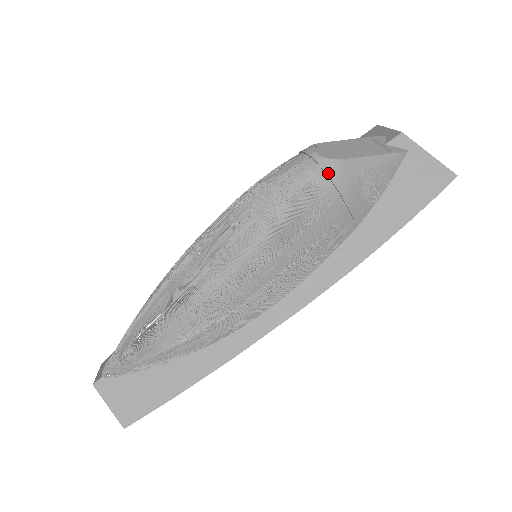
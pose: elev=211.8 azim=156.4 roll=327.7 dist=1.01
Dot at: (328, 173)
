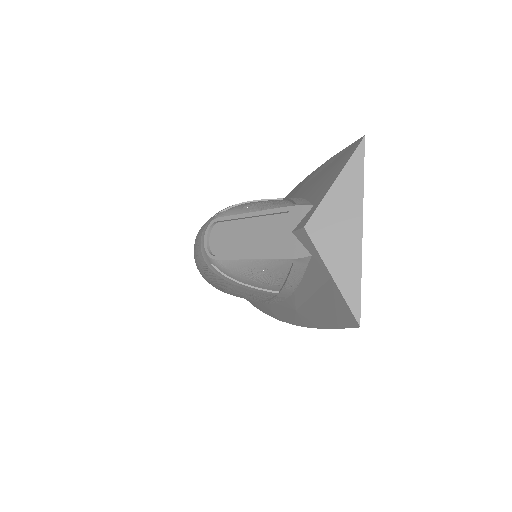
Dot at: (212, 267)
